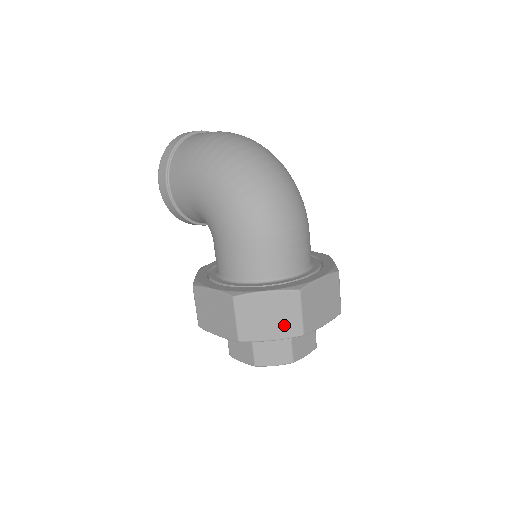
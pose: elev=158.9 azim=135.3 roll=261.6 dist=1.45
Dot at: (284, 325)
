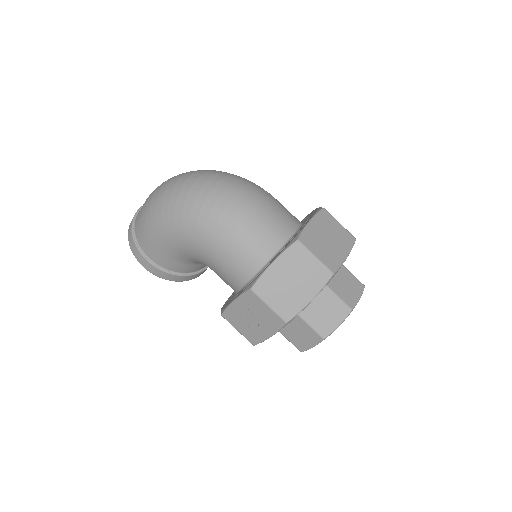
Dot at: (310, 279)
